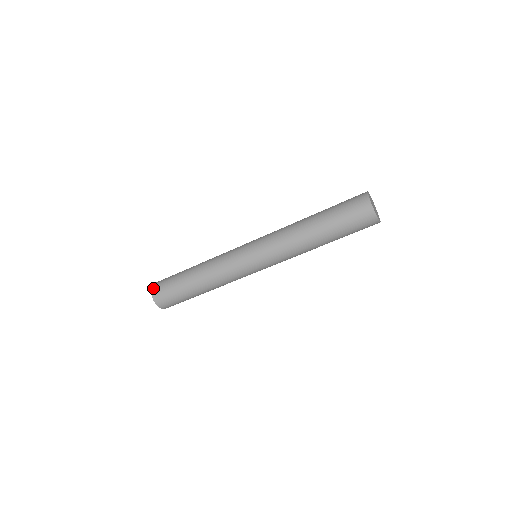
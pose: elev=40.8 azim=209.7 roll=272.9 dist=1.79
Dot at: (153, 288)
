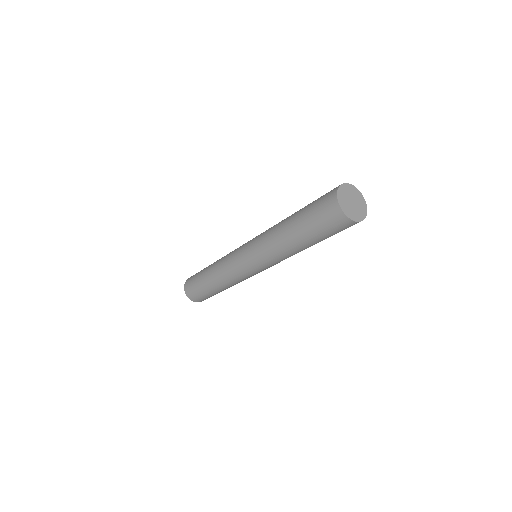
Dot at: (185, 287)
